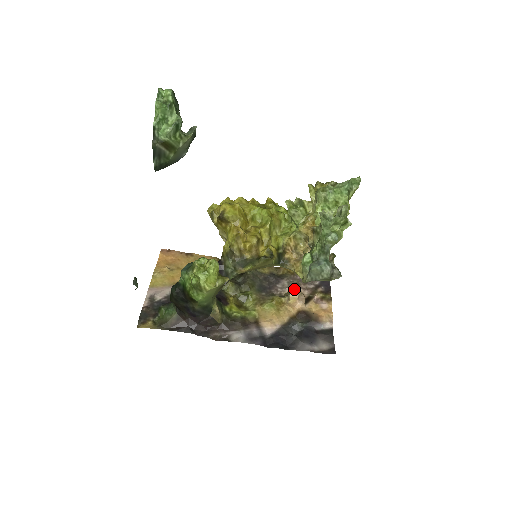
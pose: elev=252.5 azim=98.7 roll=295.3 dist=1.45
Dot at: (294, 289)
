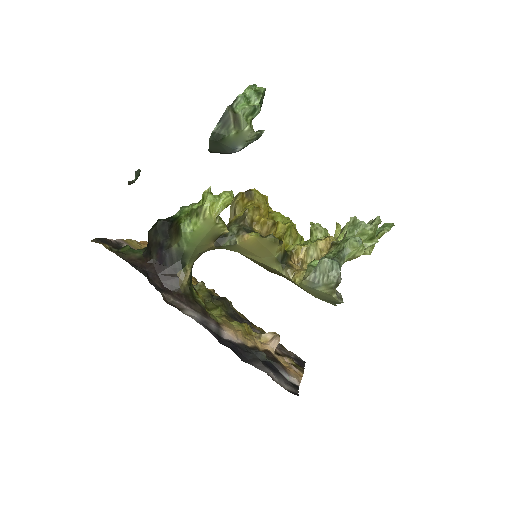
Dot at: occluded
